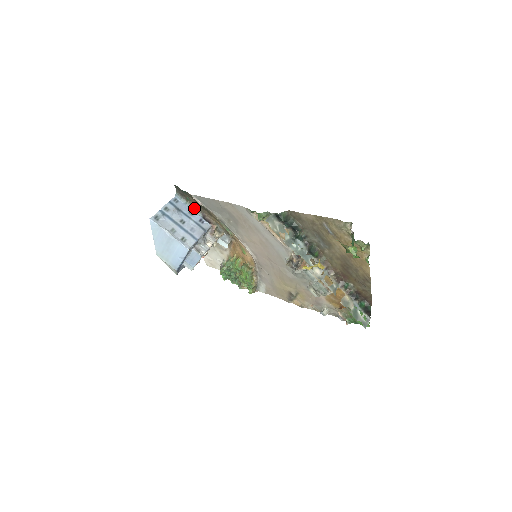
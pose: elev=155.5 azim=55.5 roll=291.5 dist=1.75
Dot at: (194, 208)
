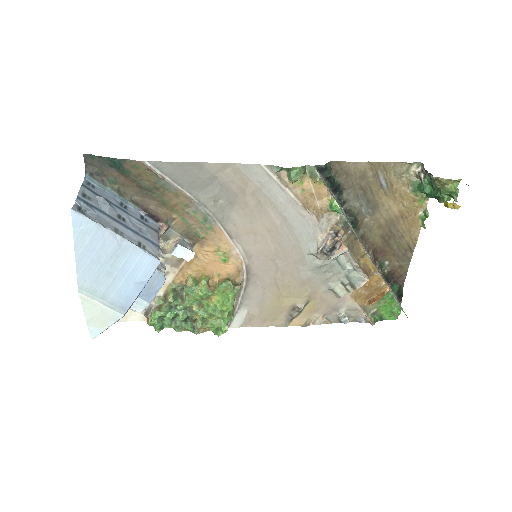
Dot at: (124, 198)
